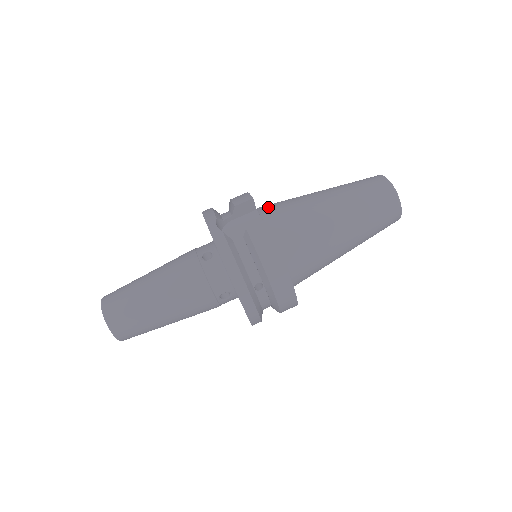
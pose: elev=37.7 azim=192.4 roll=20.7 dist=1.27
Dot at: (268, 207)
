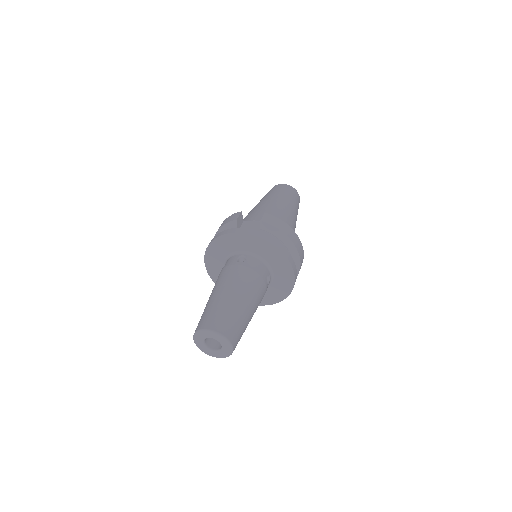
Dot at: (246, 219)
